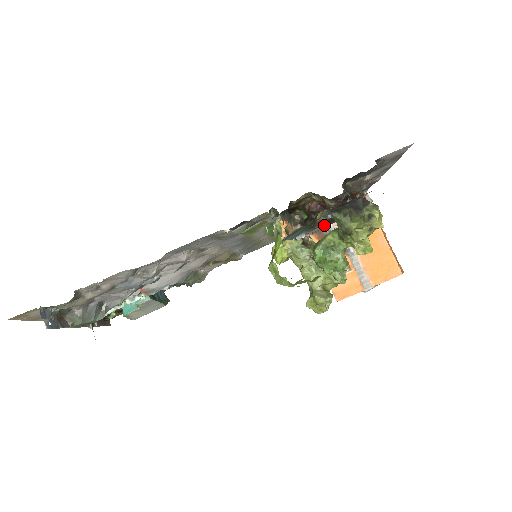
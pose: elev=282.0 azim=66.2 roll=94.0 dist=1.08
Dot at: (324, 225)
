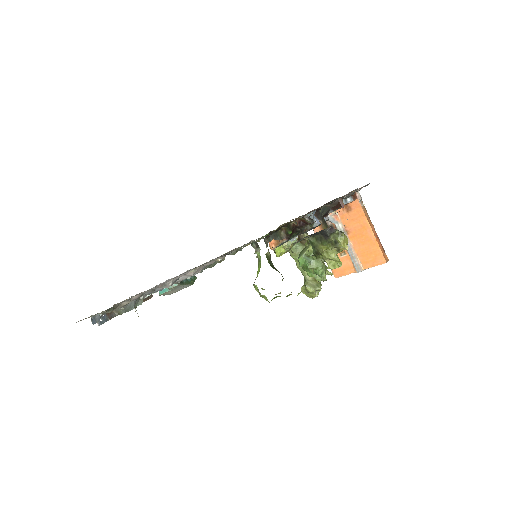
Dot at: occluded
